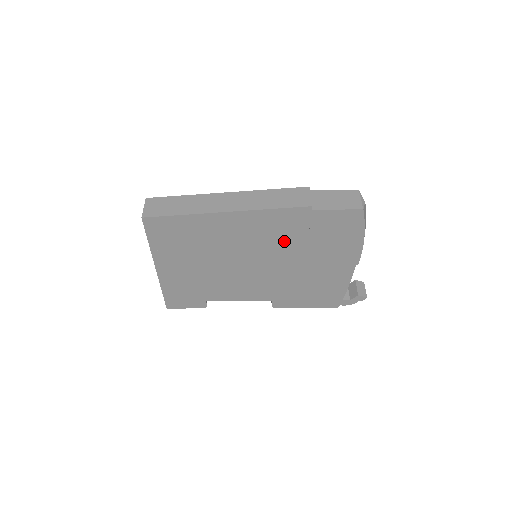
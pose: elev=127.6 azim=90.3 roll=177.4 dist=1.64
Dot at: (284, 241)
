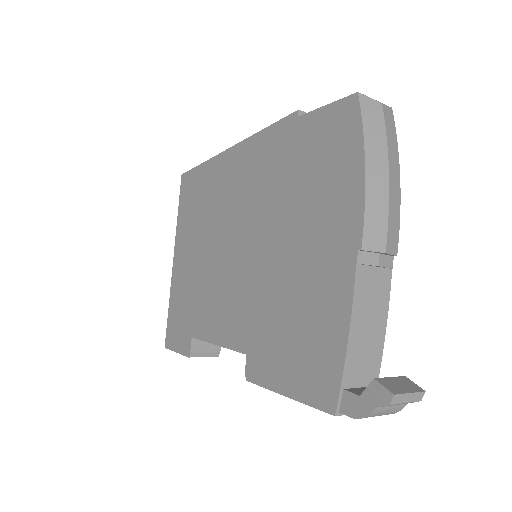
Dot at: (269, 193)
